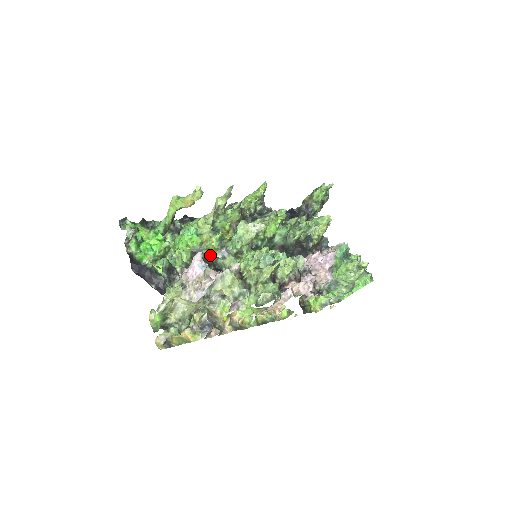
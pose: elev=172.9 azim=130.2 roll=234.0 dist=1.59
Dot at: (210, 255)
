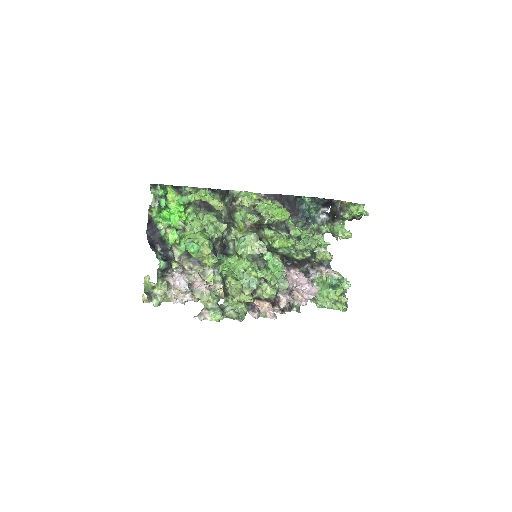
Dot at: occluded
